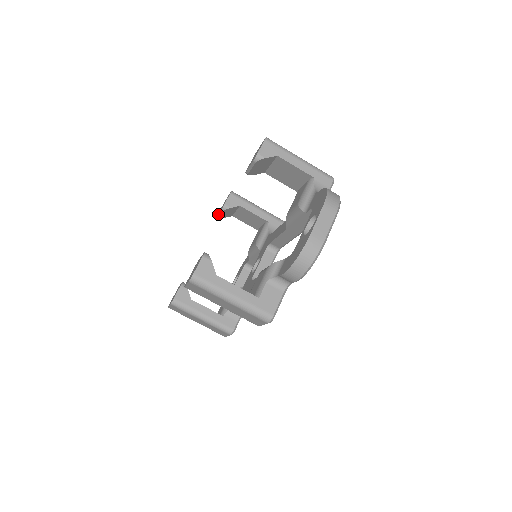
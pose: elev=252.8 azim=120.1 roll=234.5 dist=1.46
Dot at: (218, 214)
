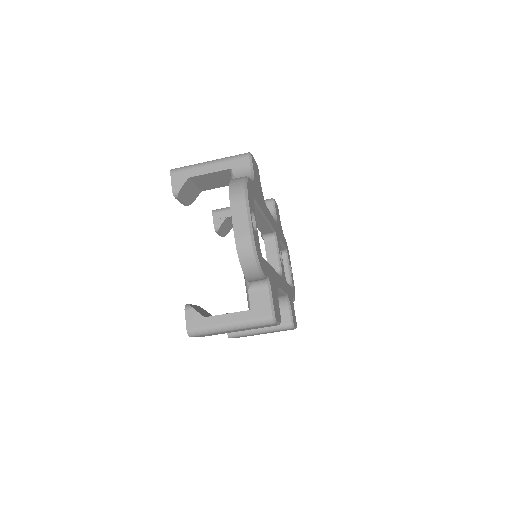
Dot at: (219, 235)
